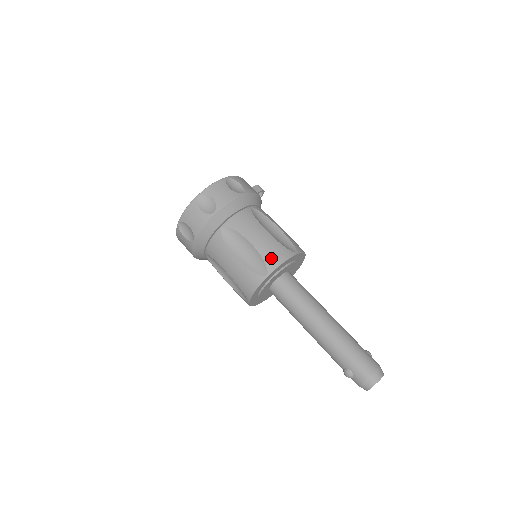
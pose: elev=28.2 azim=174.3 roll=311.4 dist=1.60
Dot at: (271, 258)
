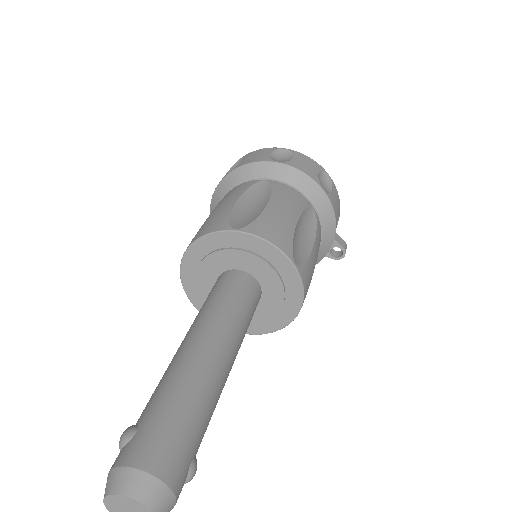
Dot at: (264, 226)
